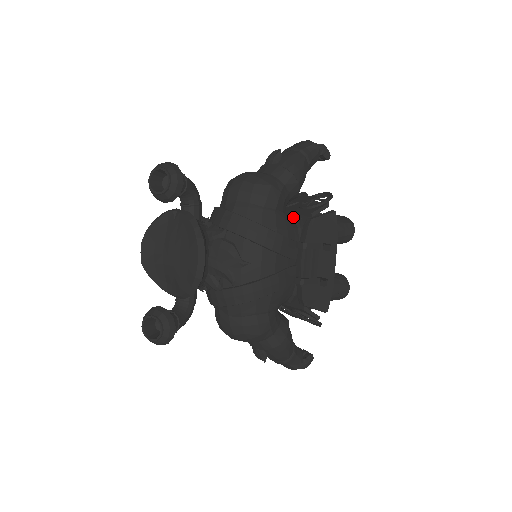
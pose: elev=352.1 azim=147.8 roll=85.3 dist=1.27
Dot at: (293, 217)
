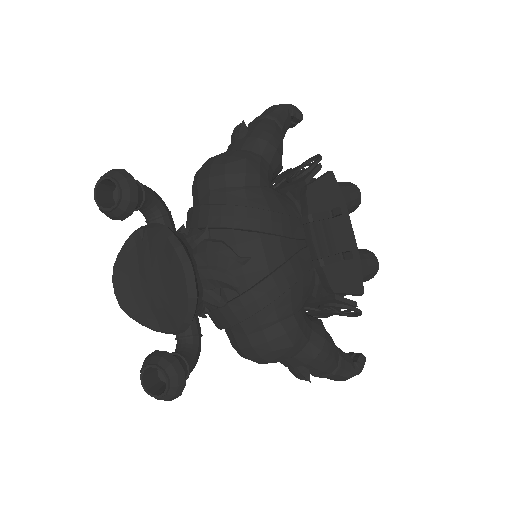
Dot at: (284, 193)
